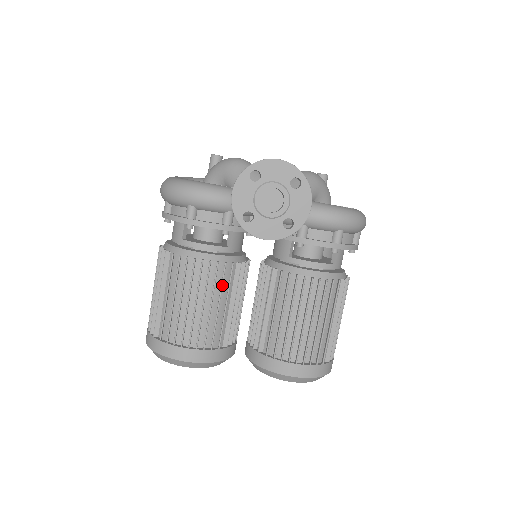
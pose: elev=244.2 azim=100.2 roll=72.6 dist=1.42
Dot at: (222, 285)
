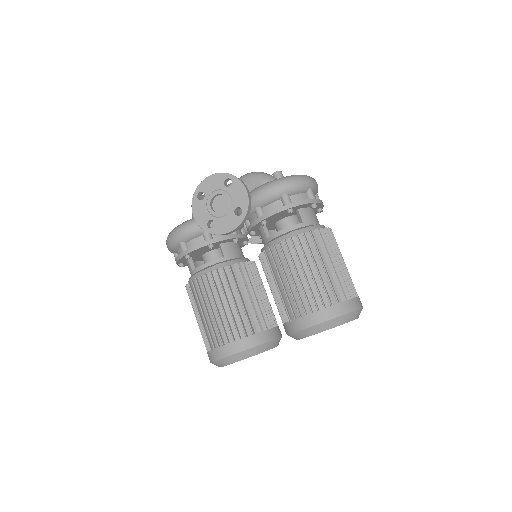
Dot at: (228, 284)
